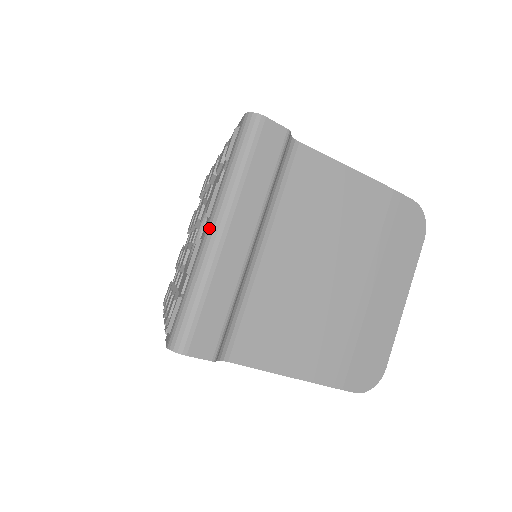
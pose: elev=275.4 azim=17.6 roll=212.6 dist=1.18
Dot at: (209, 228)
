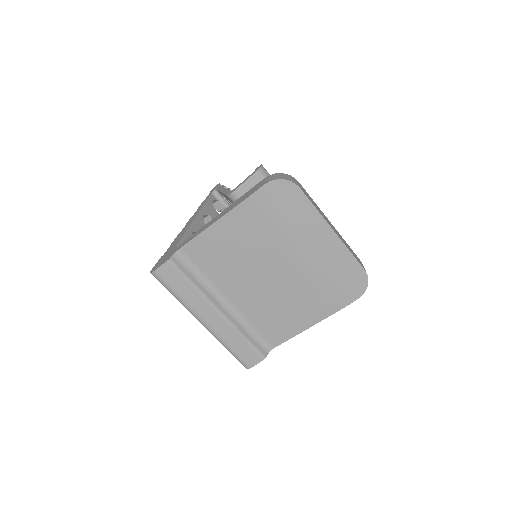
Dot at: (200, 322)
